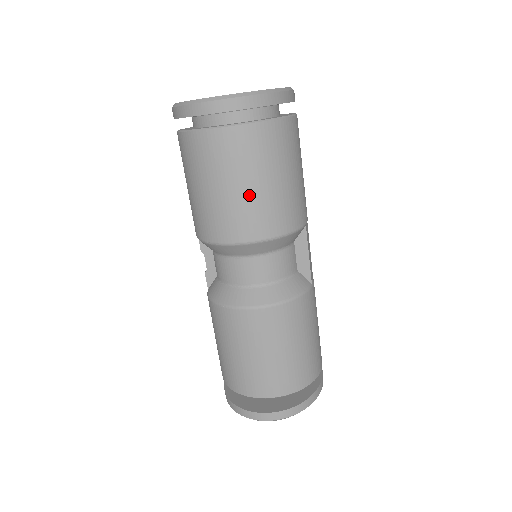
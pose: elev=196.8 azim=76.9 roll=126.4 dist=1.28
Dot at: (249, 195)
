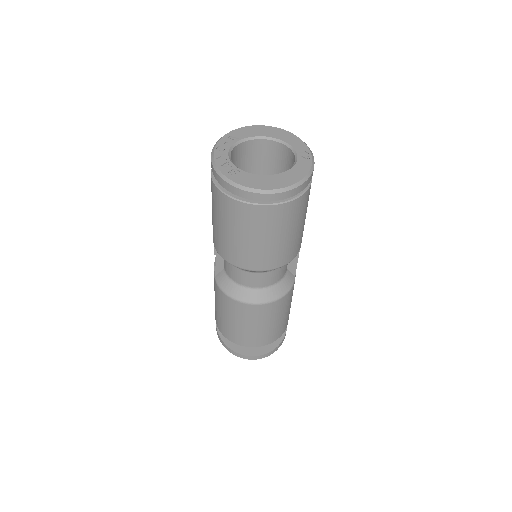
Dot at: (274, 245)
